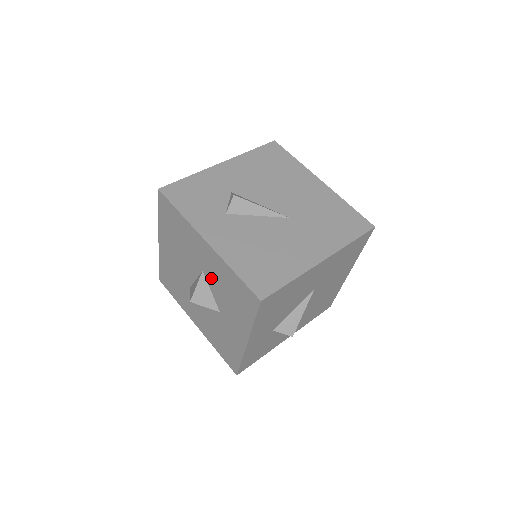
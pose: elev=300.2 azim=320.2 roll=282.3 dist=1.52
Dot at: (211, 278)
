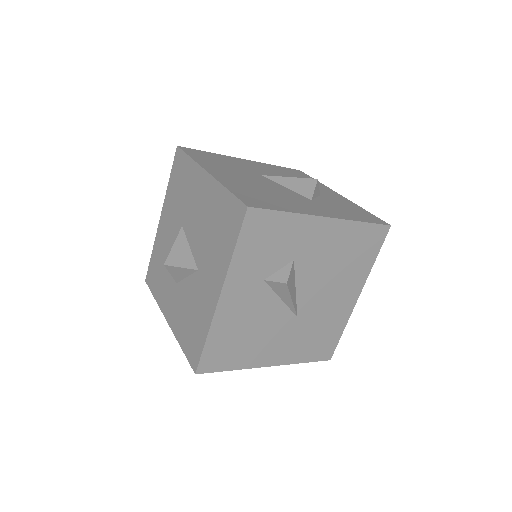
Dot at: (196, 285)
